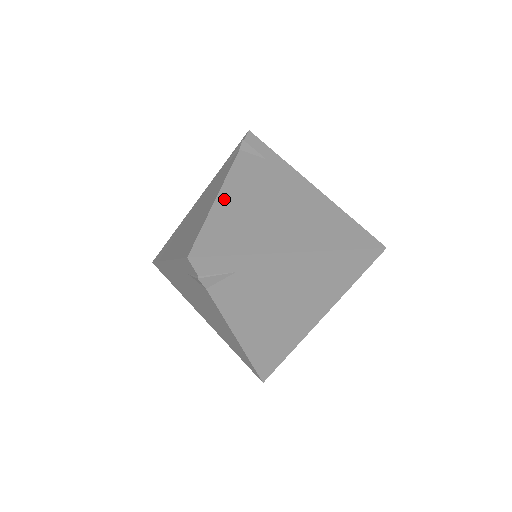
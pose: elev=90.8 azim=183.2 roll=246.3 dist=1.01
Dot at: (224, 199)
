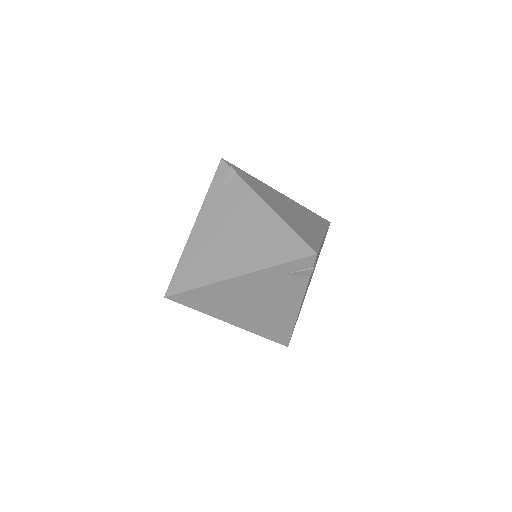
Dot at: (278, 212)
